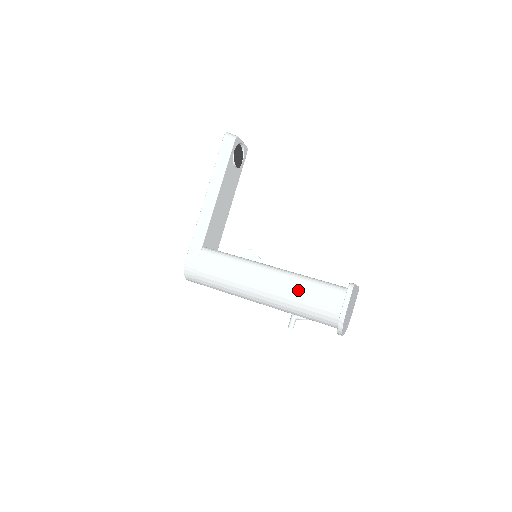
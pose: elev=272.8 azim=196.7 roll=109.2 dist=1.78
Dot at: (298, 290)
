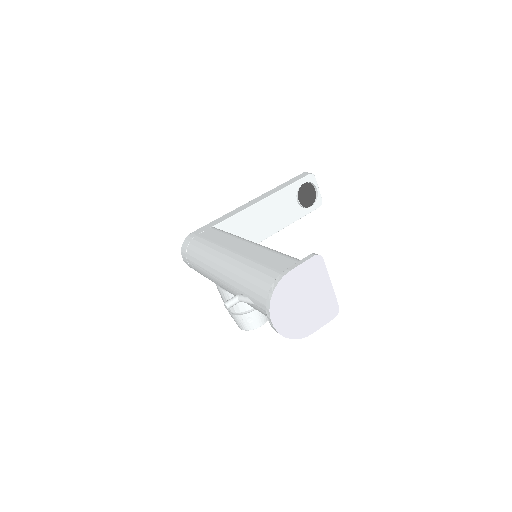
Dot at: (260, 257)
